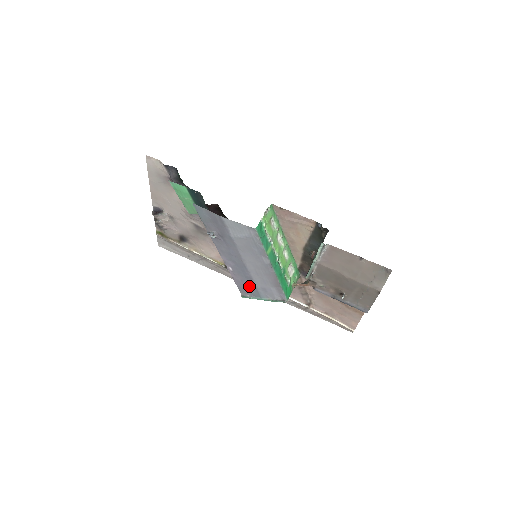
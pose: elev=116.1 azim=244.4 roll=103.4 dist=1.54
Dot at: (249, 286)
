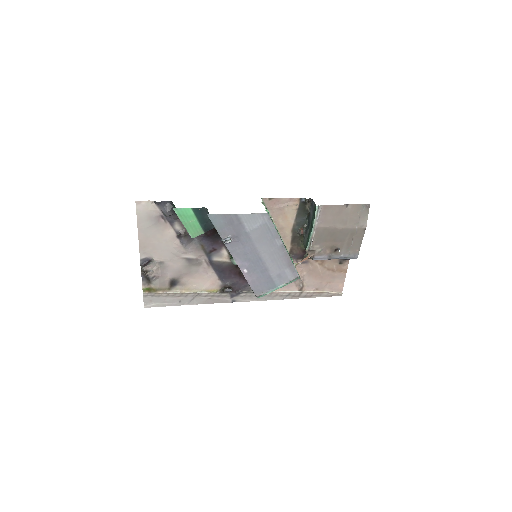
Dot at: (264, 281)
